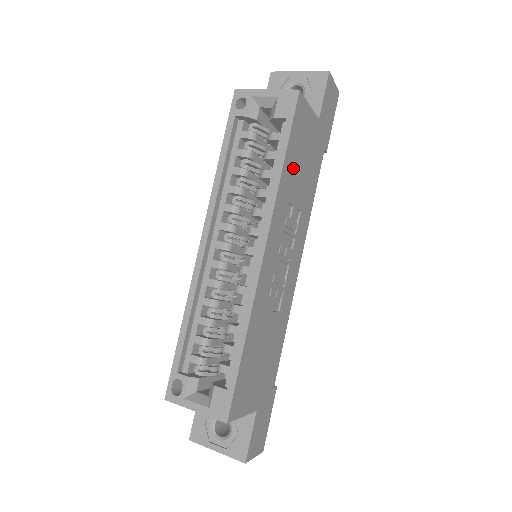
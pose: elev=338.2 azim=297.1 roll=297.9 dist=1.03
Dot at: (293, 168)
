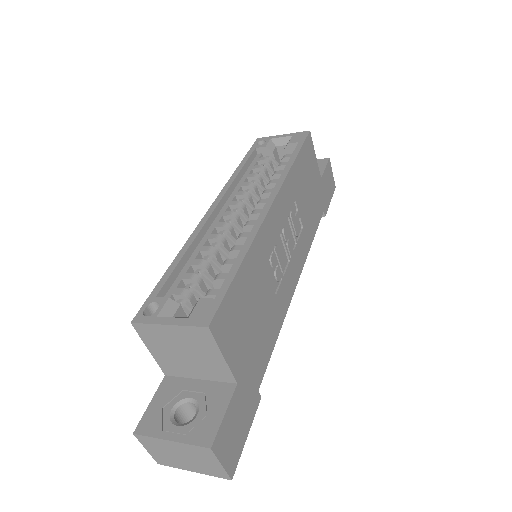
Dot at: (301, 178)
